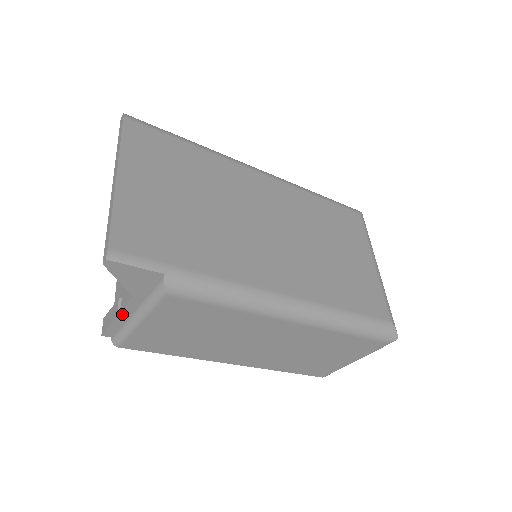
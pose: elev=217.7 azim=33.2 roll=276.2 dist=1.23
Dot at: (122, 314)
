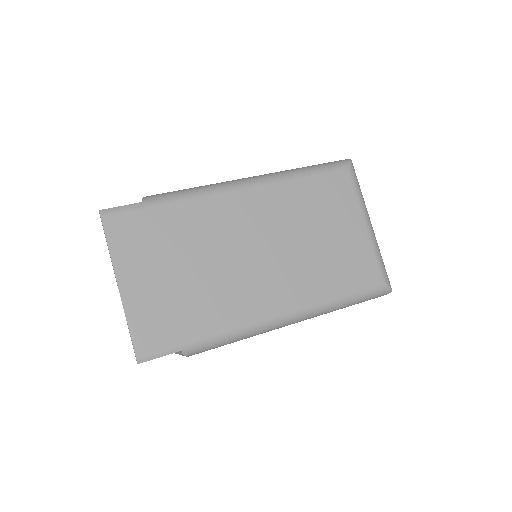
Dot at: occluded
